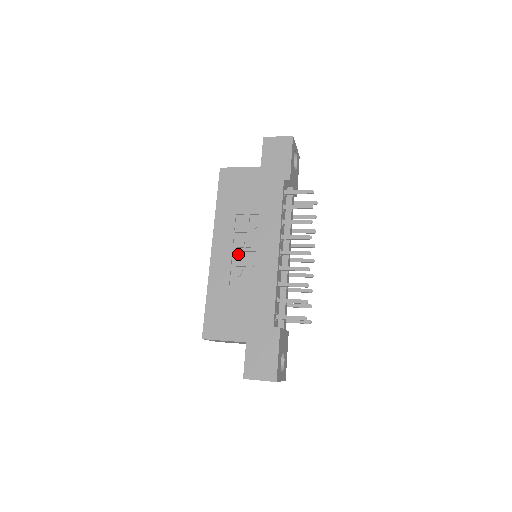
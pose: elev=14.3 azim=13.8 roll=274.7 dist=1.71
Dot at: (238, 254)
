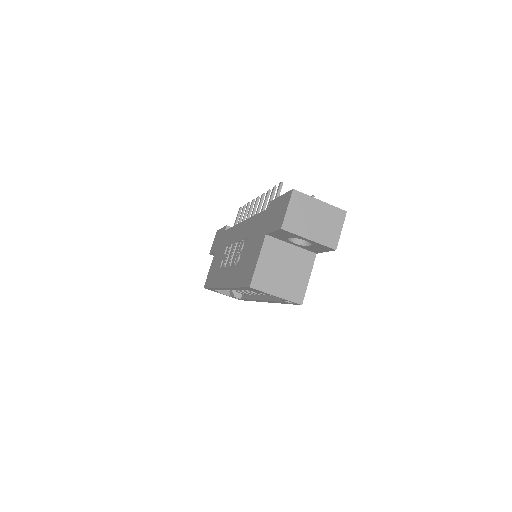
Dot at: occluded
